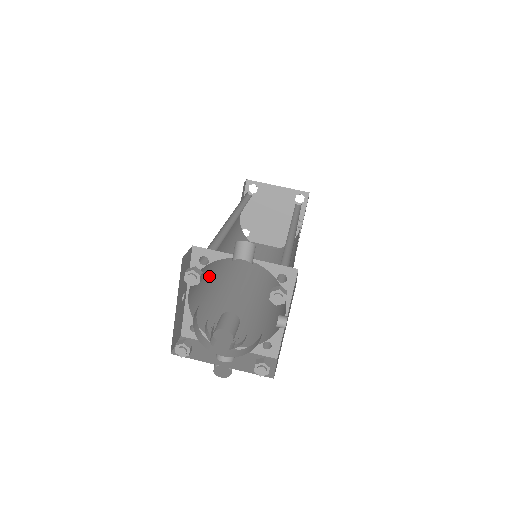
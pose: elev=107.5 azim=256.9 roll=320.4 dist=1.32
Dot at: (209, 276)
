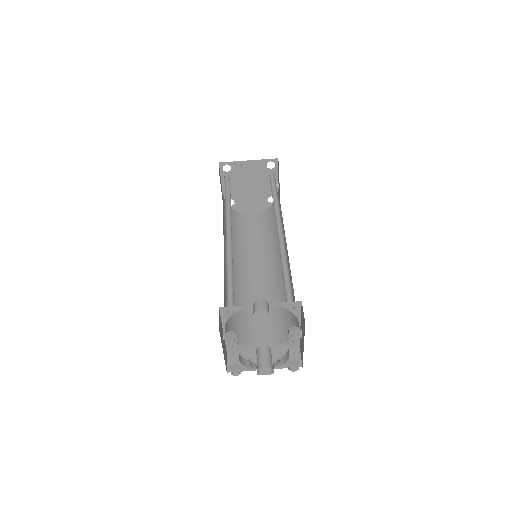
Dot at: occluded
